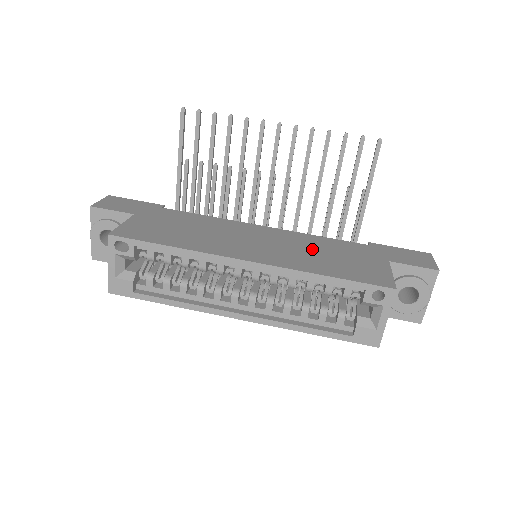
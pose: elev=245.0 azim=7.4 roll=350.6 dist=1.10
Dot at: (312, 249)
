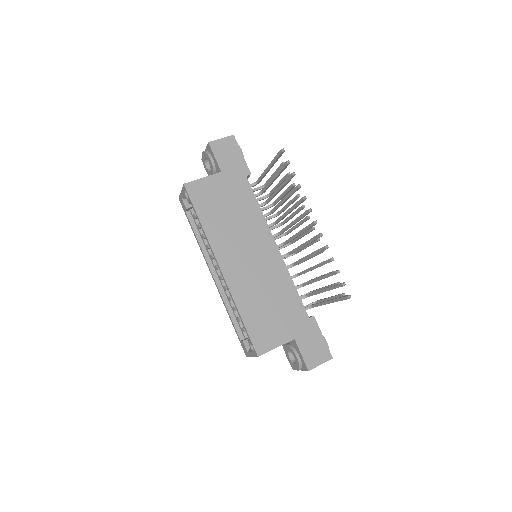
Dot at: (269, 291)
